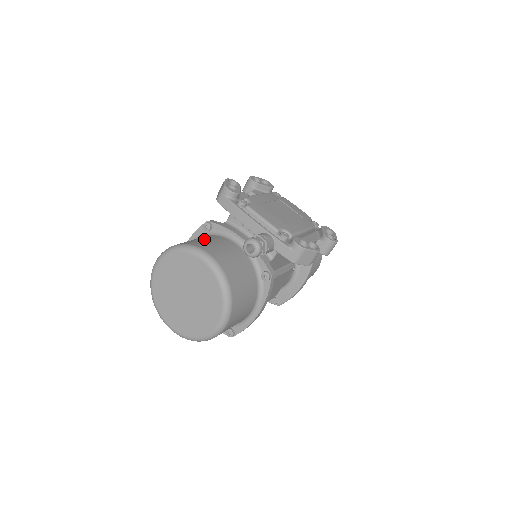
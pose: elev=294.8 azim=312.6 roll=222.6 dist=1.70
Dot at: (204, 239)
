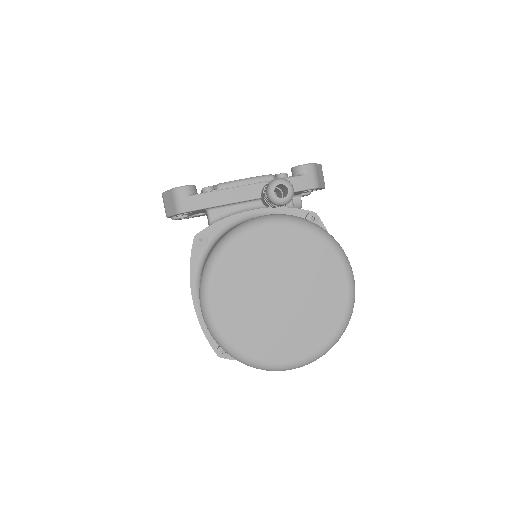
Dot at: (223, 235)
